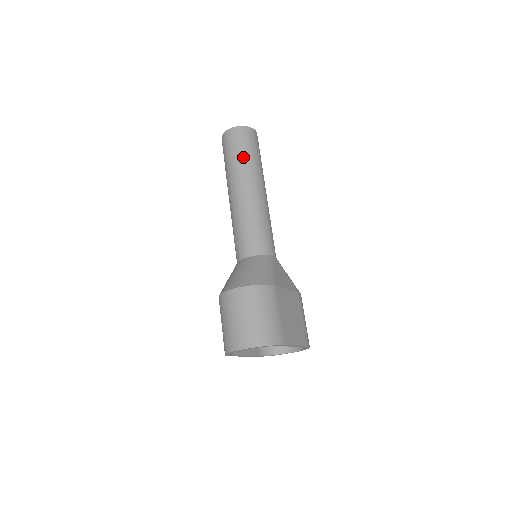
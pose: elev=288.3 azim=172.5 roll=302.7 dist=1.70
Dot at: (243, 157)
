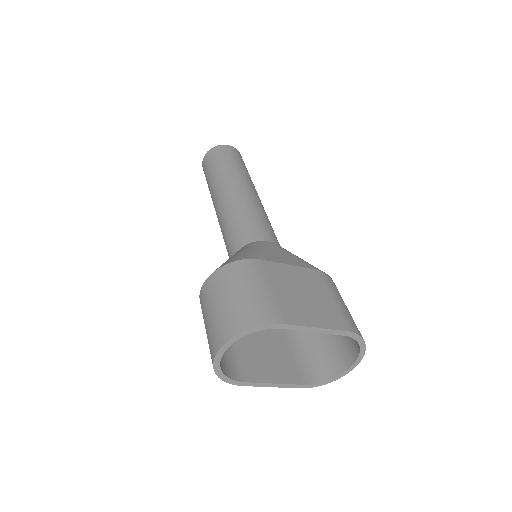
Dot at: (217, 169)
